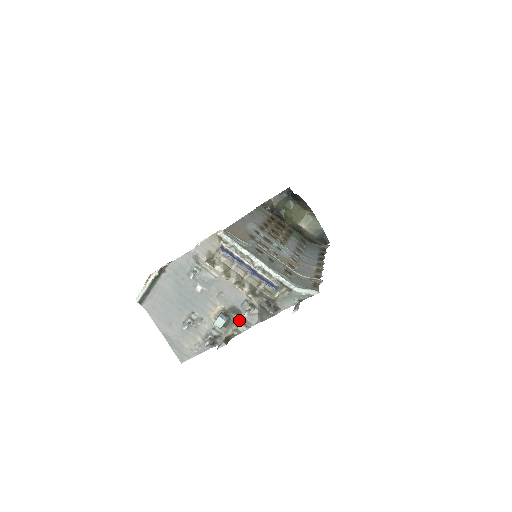
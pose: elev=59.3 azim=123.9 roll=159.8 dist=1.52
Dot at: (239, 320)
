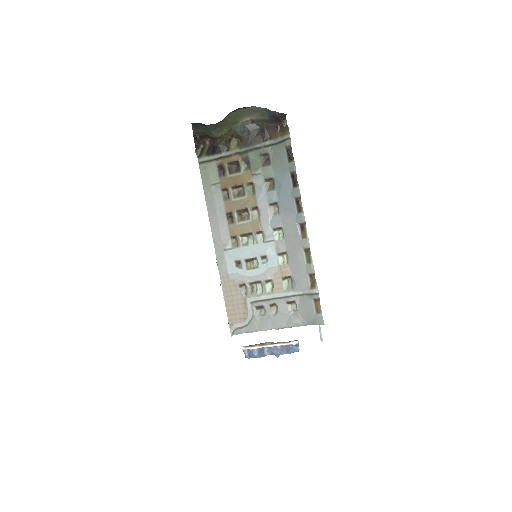
Dot at: occluded
